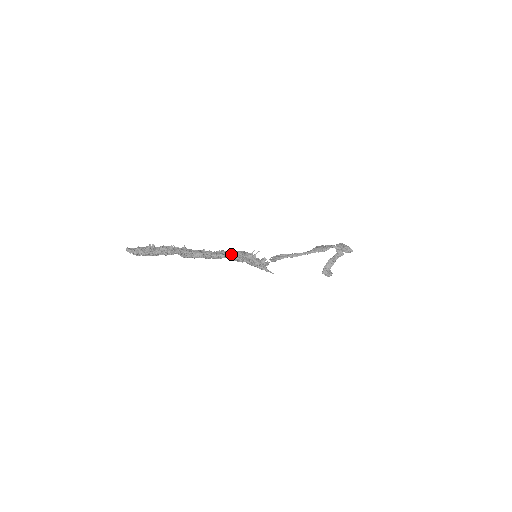
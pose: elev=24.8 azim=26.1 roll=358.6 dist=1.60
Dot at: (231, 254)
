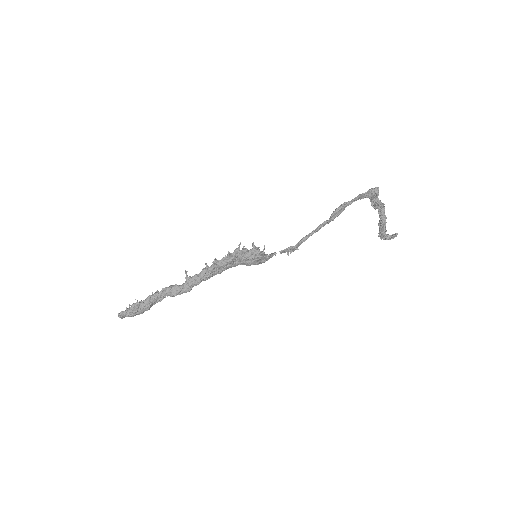
Dot at: (214, 262)
